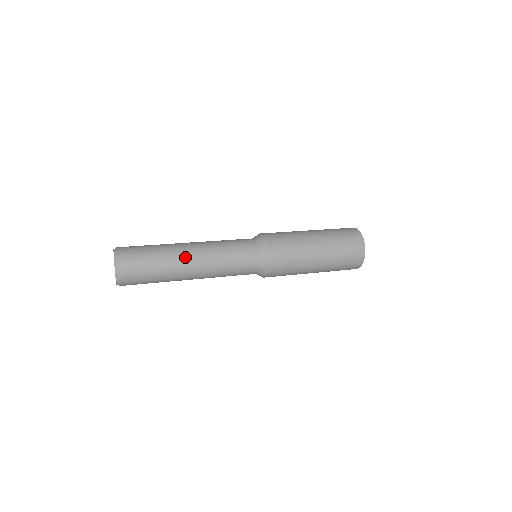
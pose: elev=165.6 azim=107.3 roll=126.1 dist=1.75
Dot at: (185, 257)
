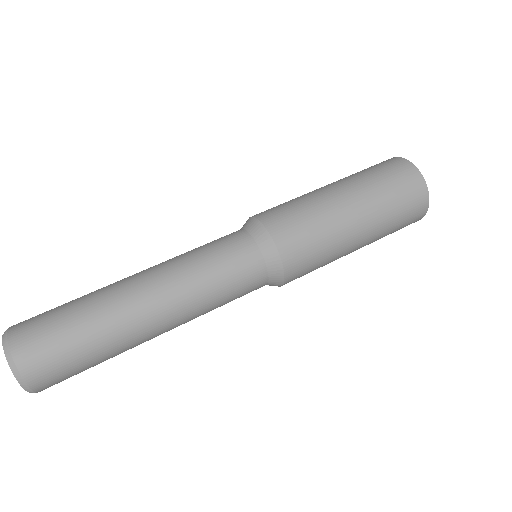
Dot at: (132, 298)
